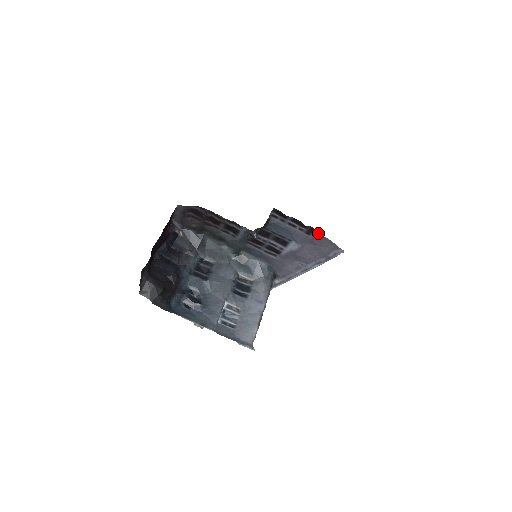
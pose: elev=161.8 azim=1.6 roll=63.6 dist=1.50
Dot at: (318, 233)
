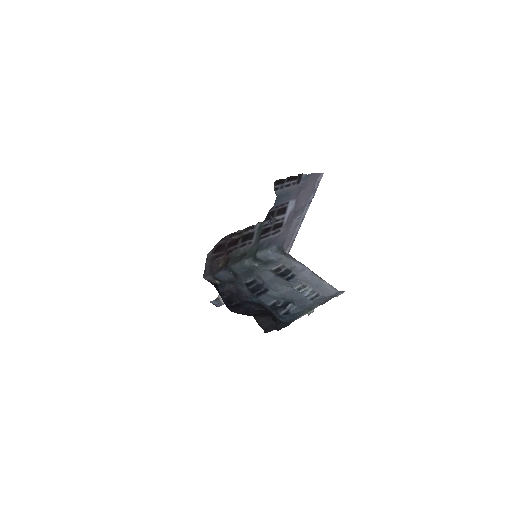
Dot at: (305, 175)
